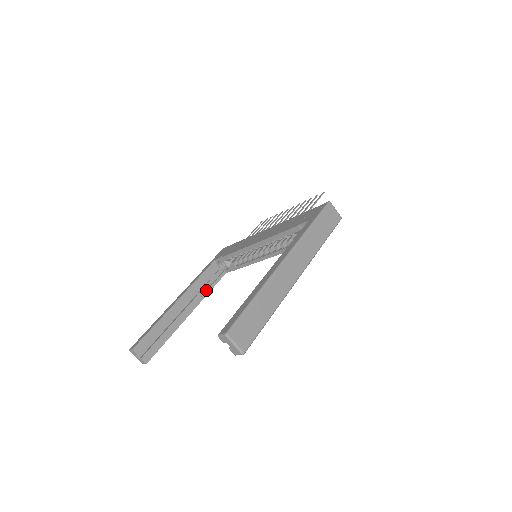
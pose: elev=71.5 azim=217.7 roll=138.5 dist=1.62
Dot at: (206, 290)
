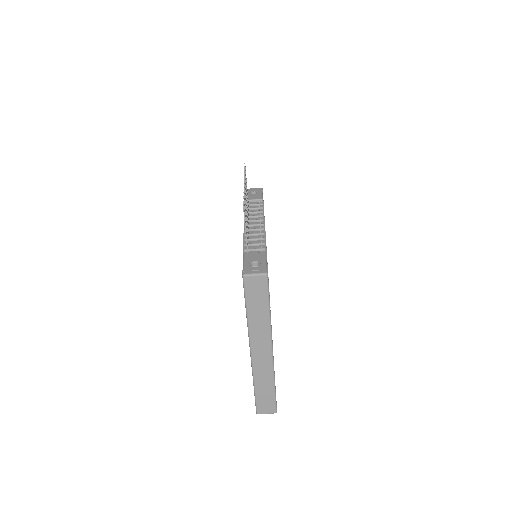
Dot at: occluded
